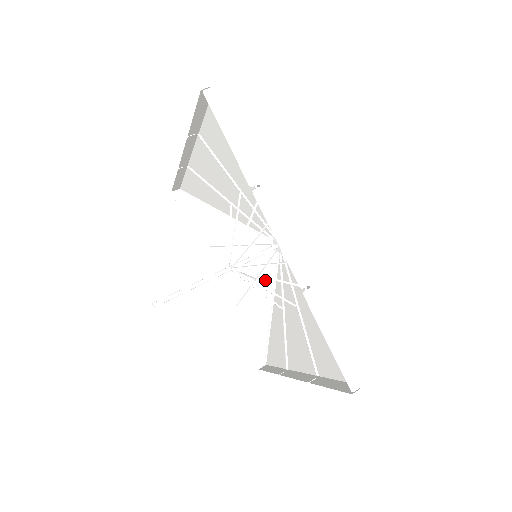
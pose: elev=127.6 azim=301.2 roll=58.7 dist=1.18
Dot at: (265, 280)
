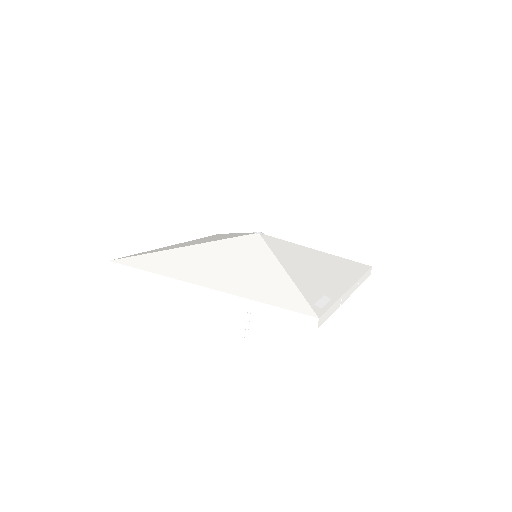
Dot at: occluded
